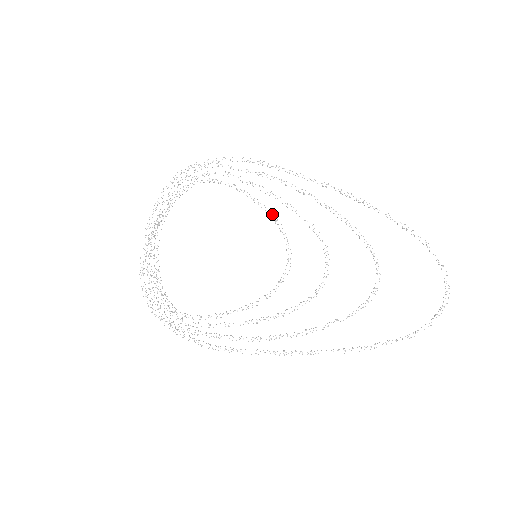
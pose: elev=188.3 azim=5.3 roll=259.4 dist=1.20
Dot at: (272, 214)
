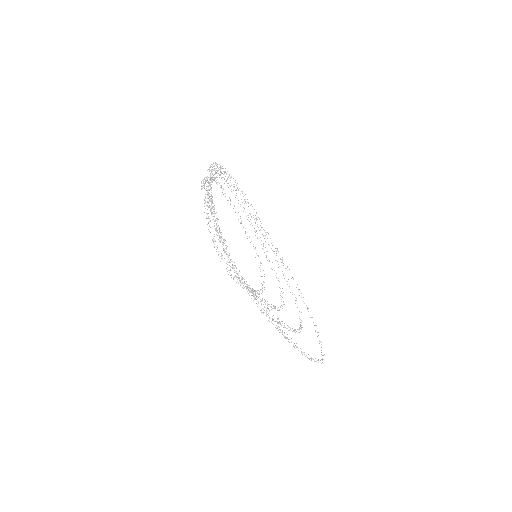
Dot at: occluded
